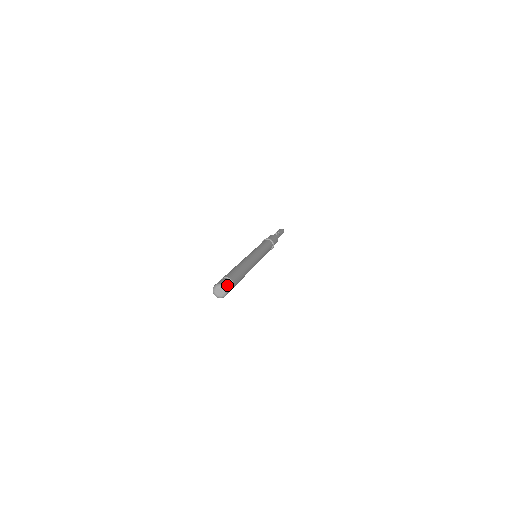
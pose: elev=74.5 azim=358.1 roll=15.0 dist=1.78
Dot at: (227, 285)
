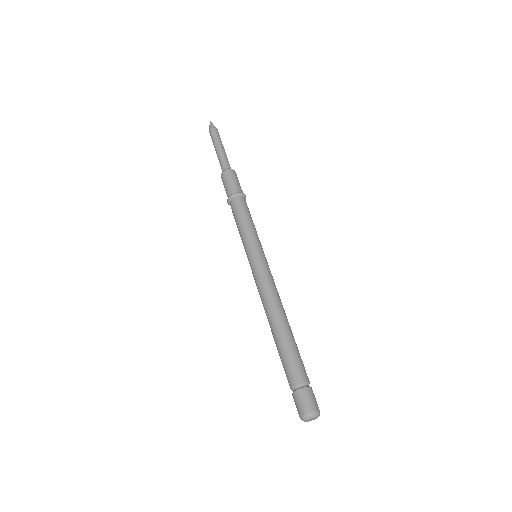
Dot at: (317, 405)
